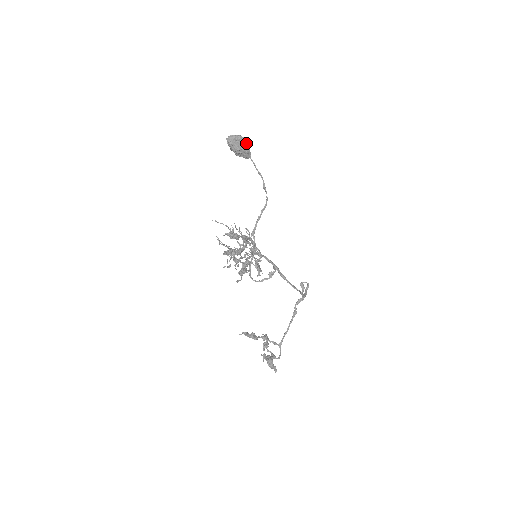
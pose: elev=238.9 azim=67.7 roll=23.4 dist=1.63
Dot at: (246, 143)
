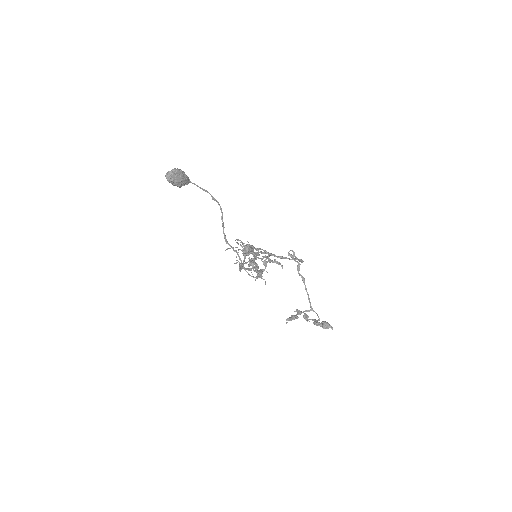
Dot at: (182, 172)
